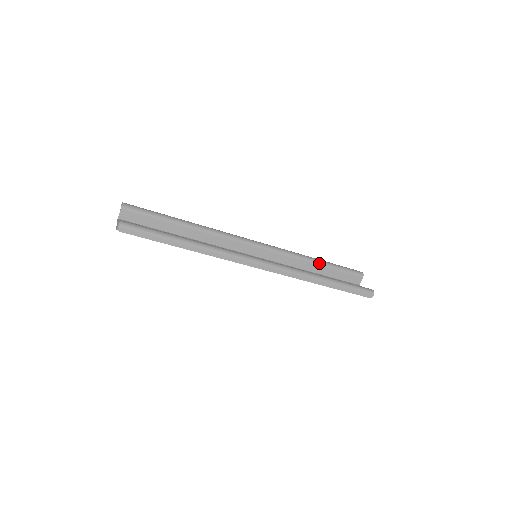
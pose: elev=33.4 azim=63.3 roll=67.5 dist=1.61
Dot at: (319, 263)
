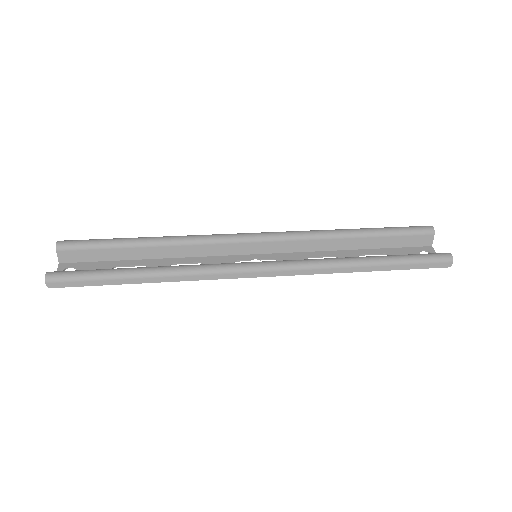
Dot at: (357, 235)
